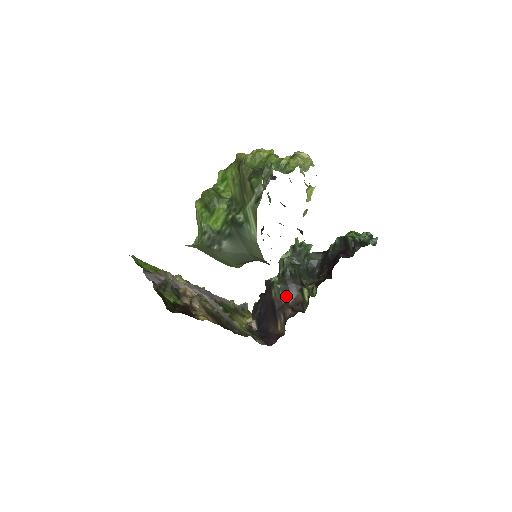
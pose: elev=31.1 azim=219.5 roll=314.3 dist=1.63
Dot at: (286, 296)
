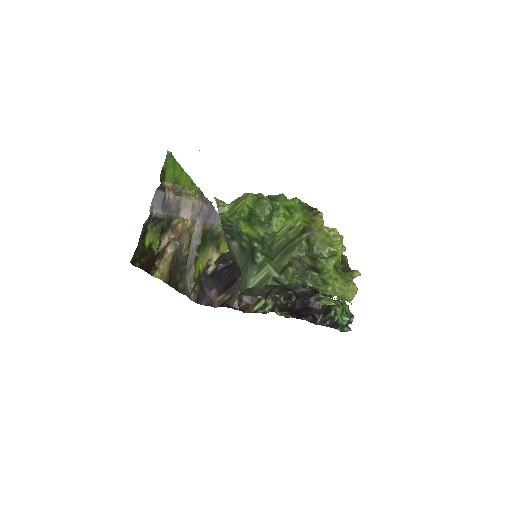
Dot at: (247, 290)
